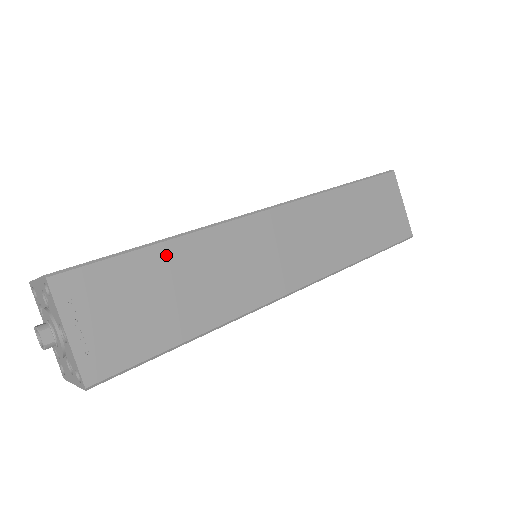
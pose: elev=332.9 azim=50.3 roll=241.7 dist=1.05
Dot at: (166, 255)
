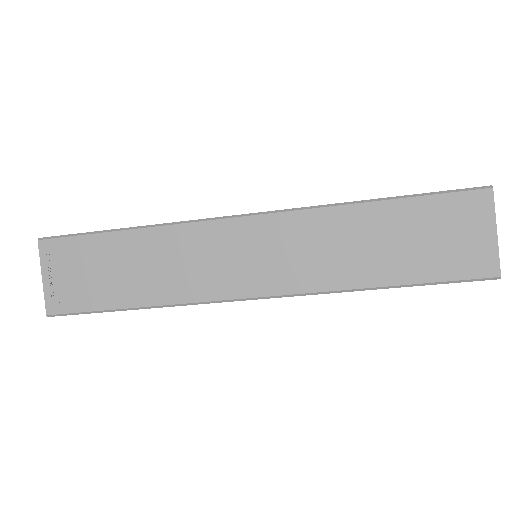
Dot at: occluded
